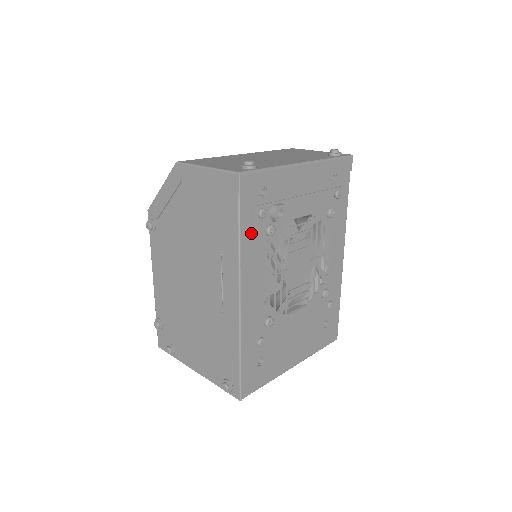
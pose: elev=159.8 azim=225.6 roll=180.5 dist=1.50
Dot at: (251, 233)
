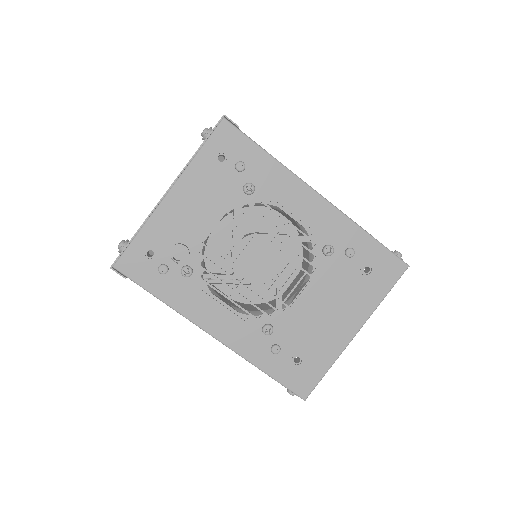
Dot at: (171, 289)
